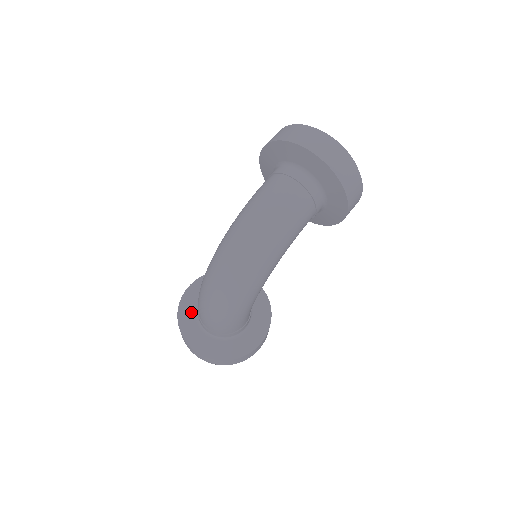
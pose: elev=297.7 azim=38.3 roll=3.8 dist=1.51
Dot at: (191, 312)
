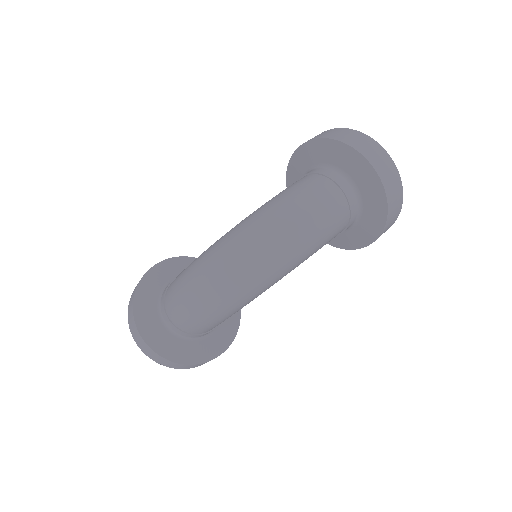
Dot at: (152, 296)
